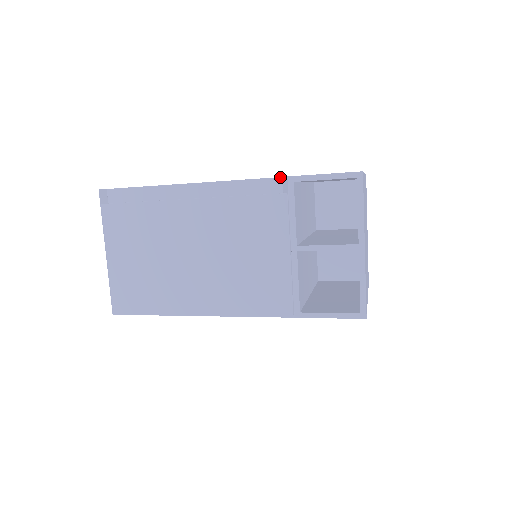
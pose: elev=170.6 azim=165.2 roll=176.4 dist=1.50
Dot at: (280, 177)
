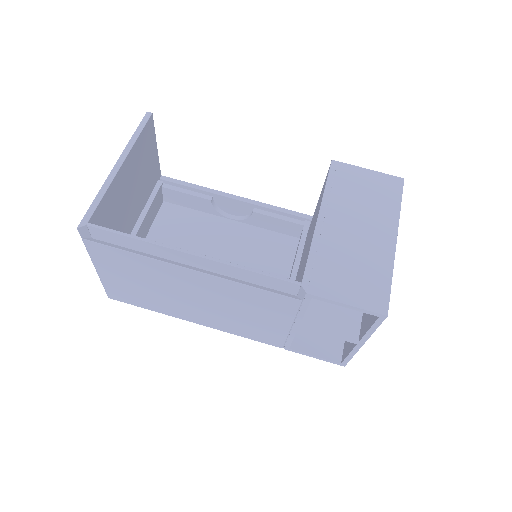
Dot at: (298, 284)
